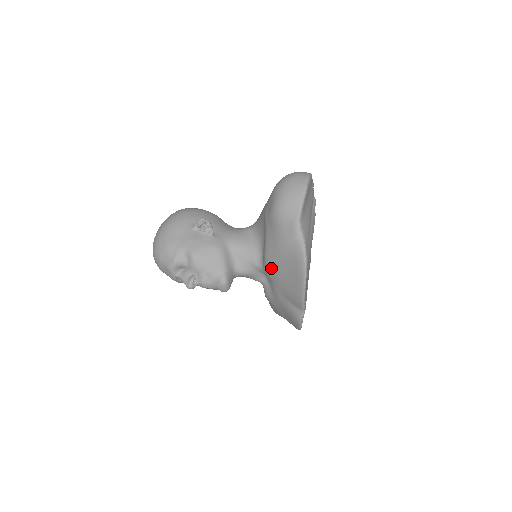
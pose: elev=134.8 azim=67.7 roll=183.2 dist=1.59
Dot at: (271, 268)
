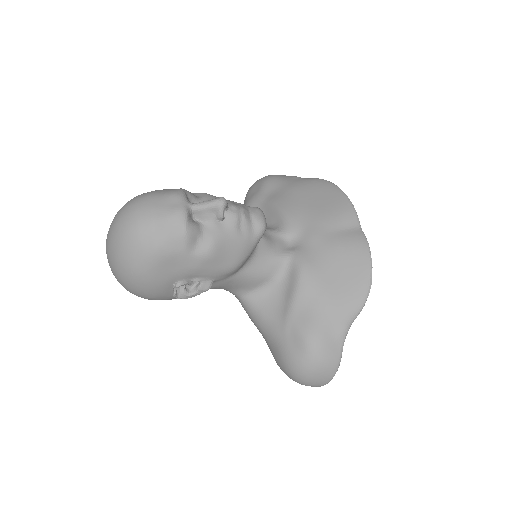
Dot at: (296, 211)
